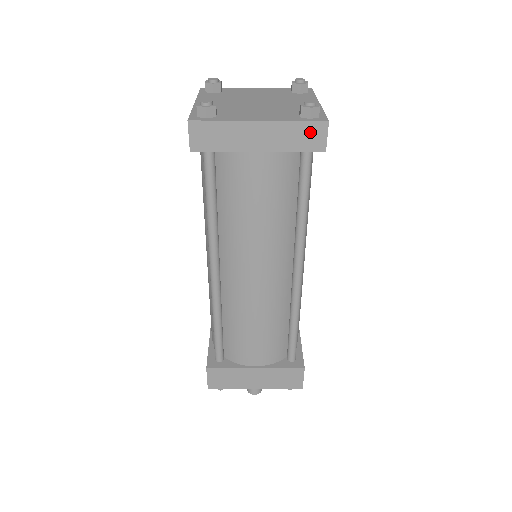
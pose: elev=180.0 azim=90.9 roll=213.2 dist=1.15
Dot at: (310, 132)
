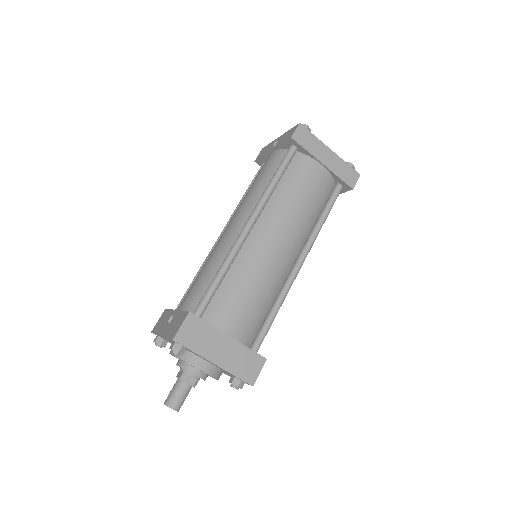
Dot at: (350, 174)
